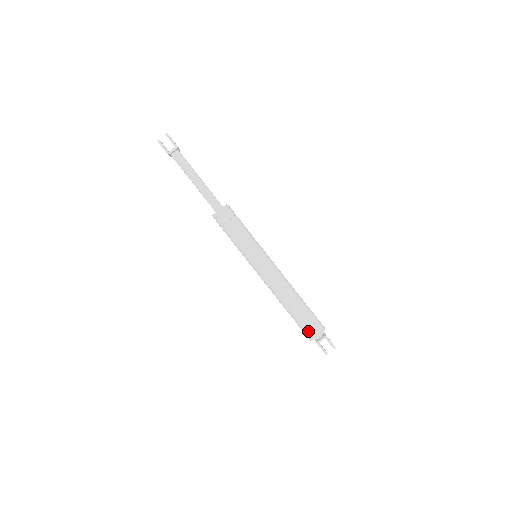
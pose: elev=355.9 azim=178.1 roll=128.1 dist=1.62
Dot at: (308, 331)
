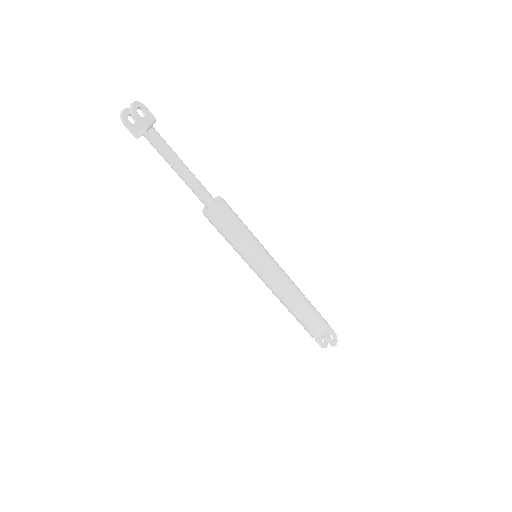
Dot at: (307, 331)
